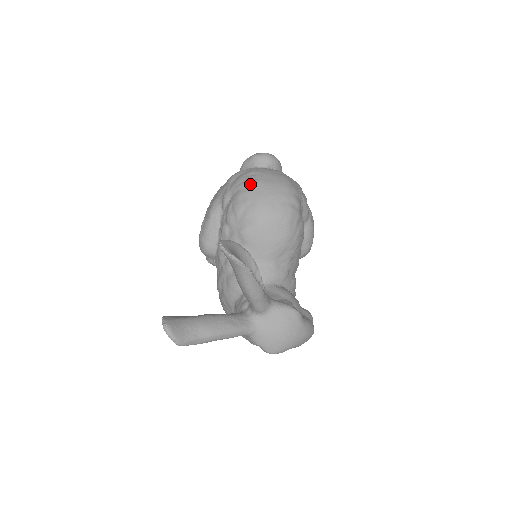
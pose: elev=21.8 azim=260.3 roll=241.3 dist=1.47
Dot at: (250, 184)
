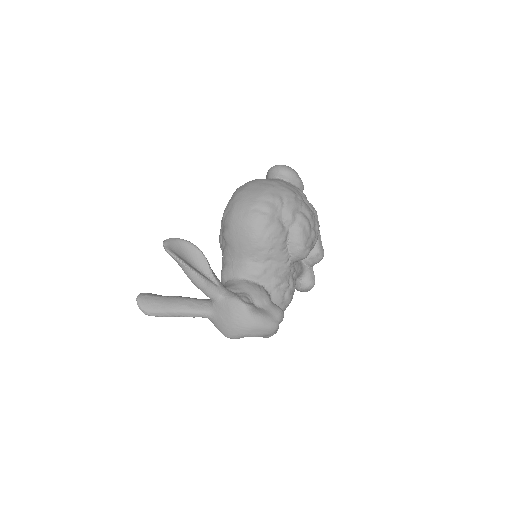
Dot at: (235, 194)
